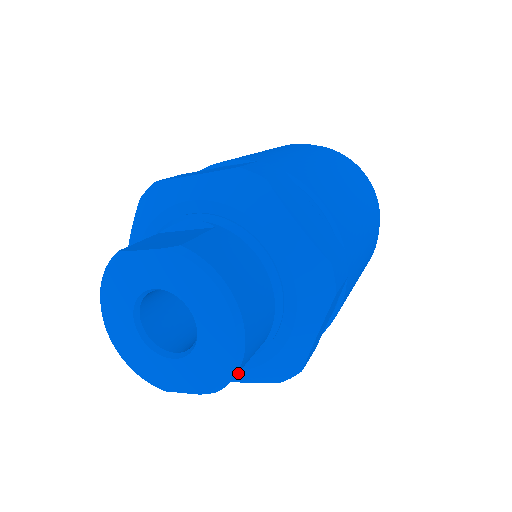
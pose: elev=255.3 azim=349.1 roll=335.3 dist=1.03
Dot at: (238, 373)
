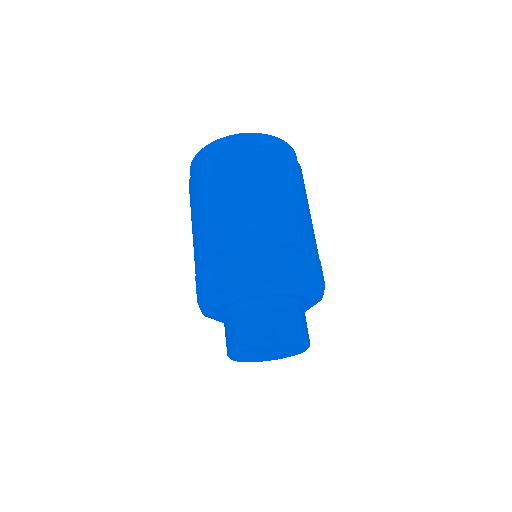
Dot at: occluded
